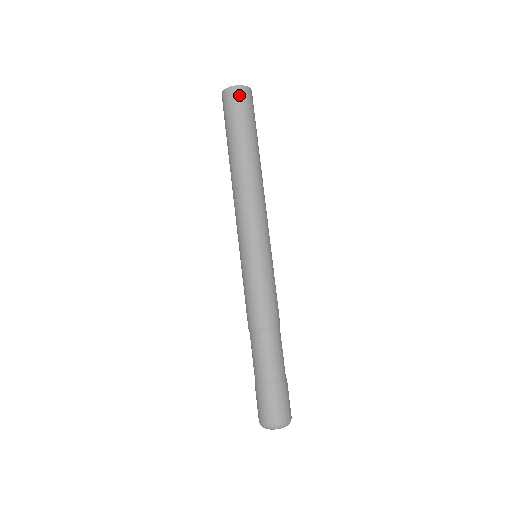
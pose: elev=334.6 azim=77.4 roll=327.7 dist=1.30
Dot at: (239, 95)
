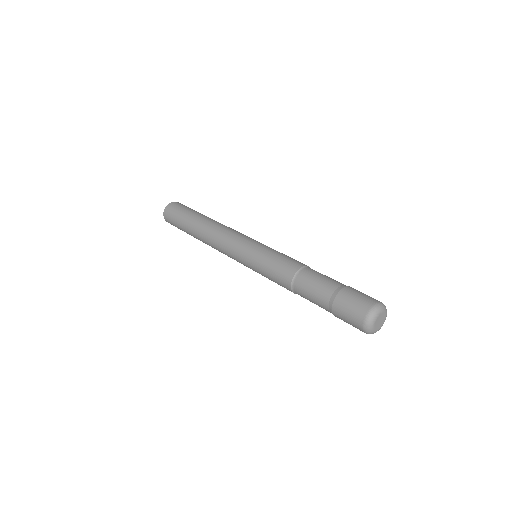
Dot at: (178, 204)
